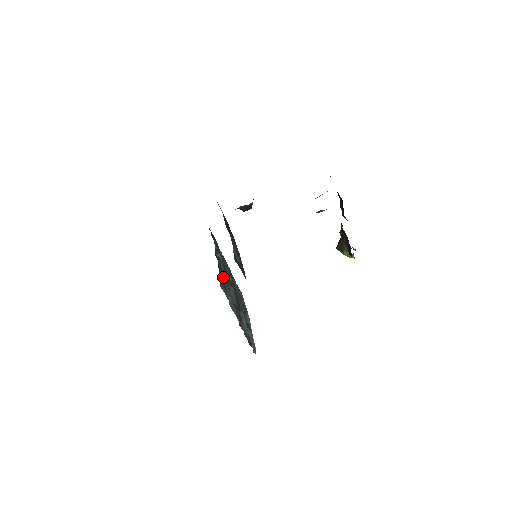
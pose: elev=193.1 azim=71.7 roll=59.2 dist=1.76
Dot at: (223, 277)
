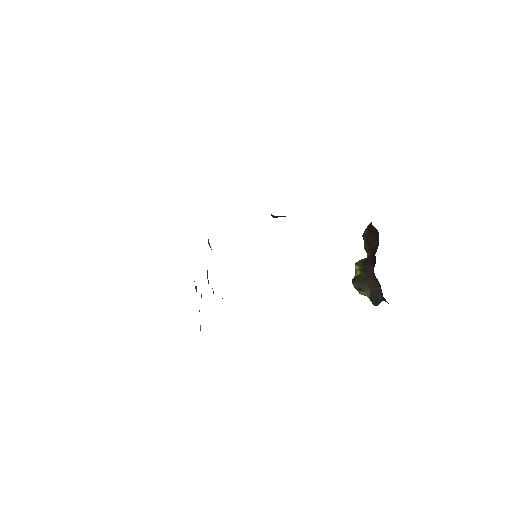
Dot at: occluded
